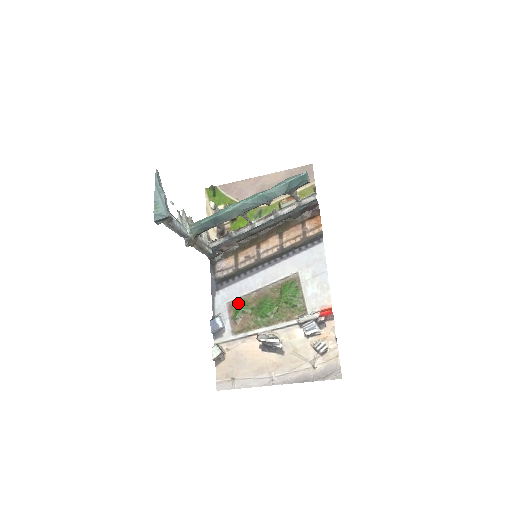
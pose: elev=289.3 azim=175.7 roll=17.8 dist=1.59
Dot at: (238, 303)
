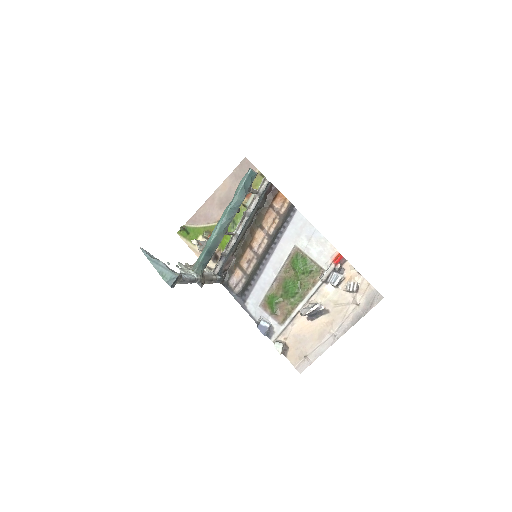
Dot at: (268, 300)
